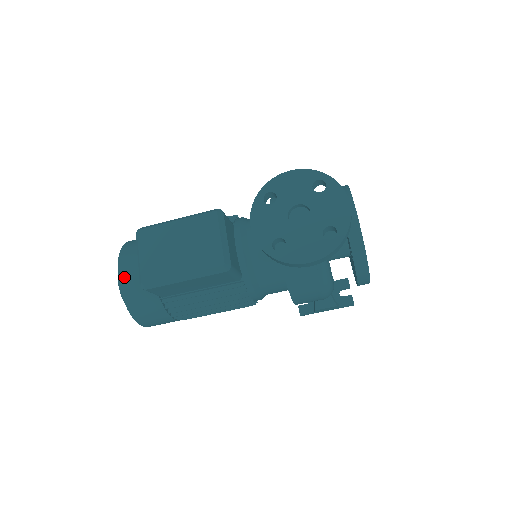
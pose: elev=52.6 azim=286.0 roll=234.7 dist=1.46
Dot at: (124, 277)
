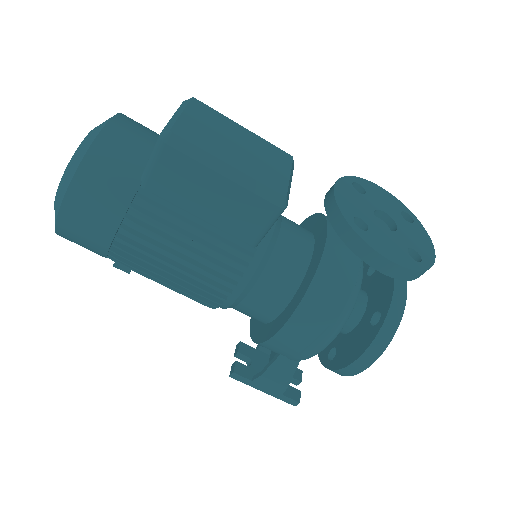
Dot at: (116, 128)
